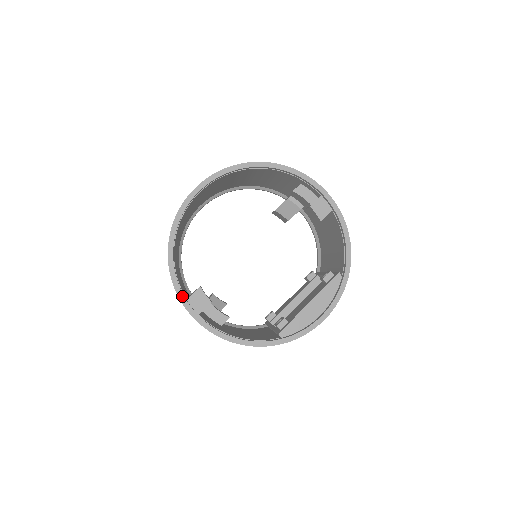
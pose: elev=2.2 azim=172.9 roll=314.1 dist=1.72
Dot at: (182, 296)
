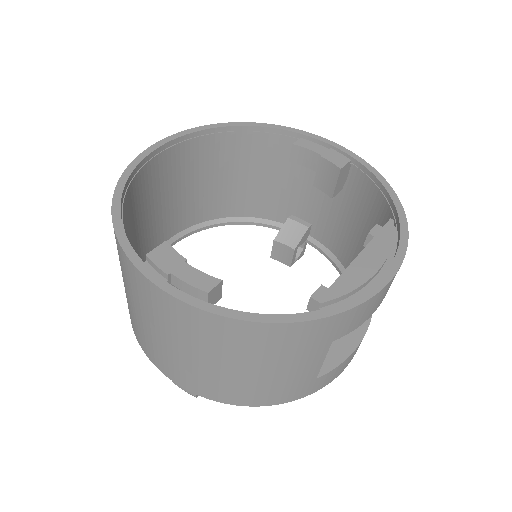
Dot at: (133, 253)
